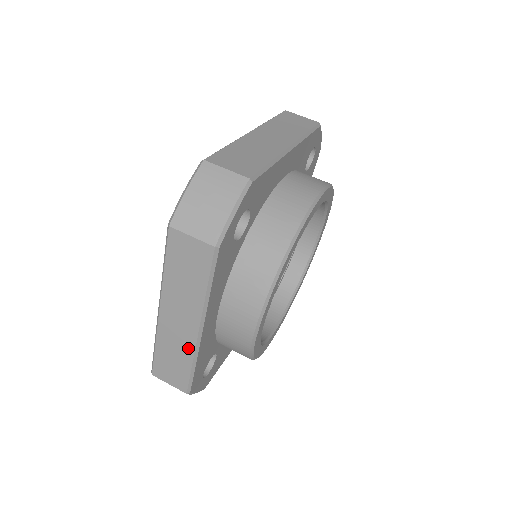
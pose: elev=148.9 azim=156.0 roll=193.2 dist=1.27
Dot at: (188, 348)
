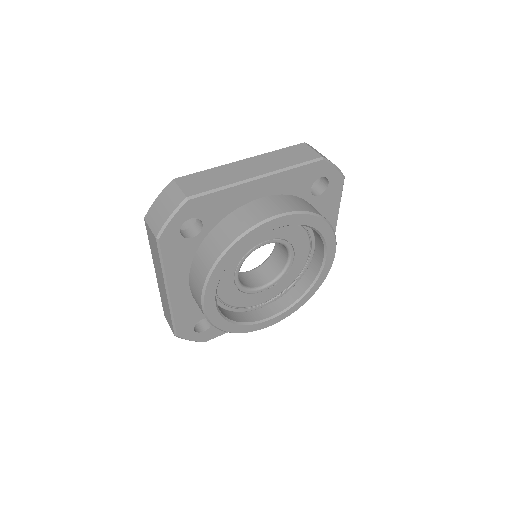
Dot at: (167, 303)
